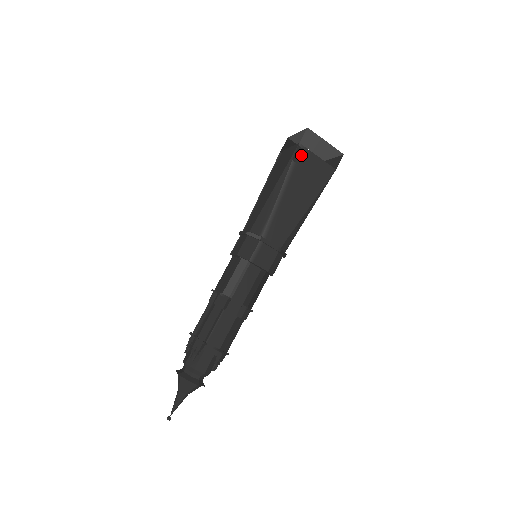
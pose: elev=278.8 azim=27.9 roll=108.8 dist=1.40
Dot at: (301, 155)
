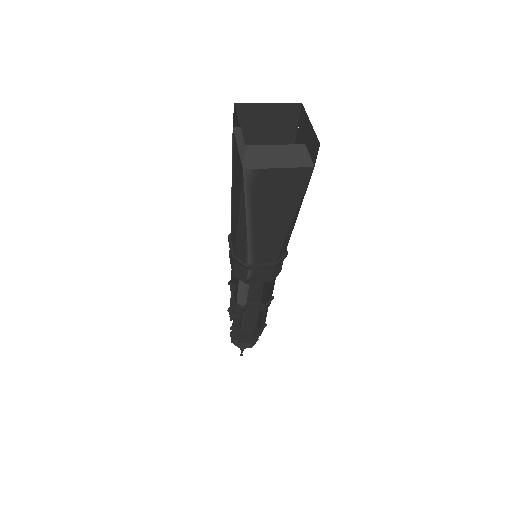
Dot at: (253, 180)
